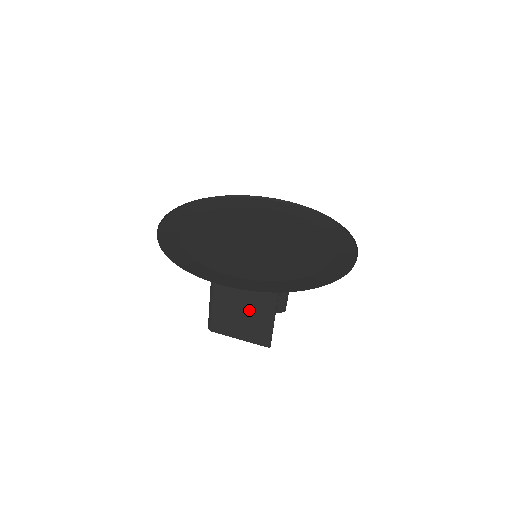
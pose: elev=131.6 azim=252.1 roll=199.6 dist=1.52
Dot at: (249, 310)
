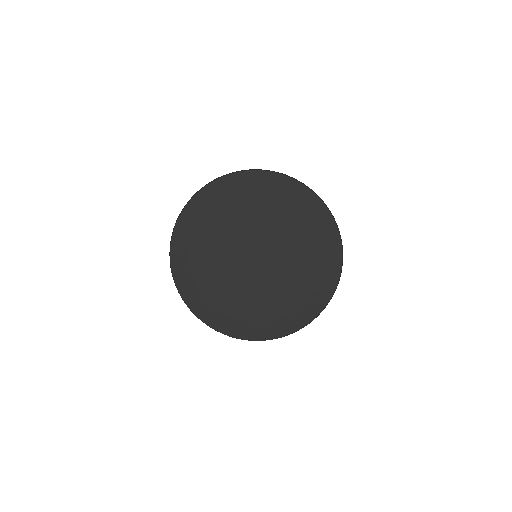
Dot at: occluded
